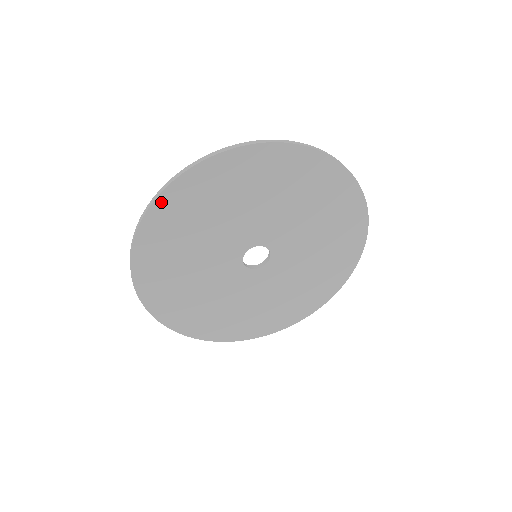
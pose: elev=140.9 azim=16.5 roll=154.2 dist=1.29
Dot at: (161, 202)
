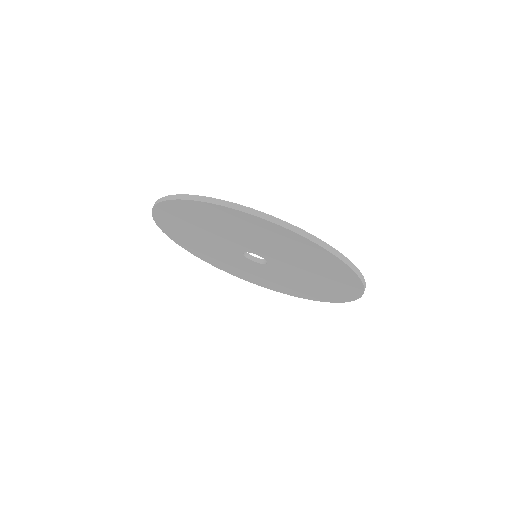
Dot at: (167, 232)
